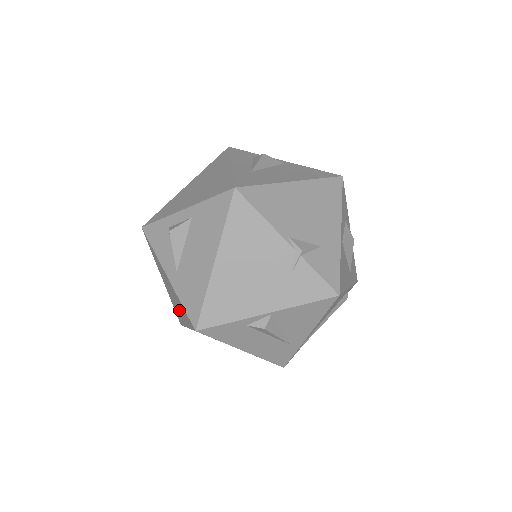
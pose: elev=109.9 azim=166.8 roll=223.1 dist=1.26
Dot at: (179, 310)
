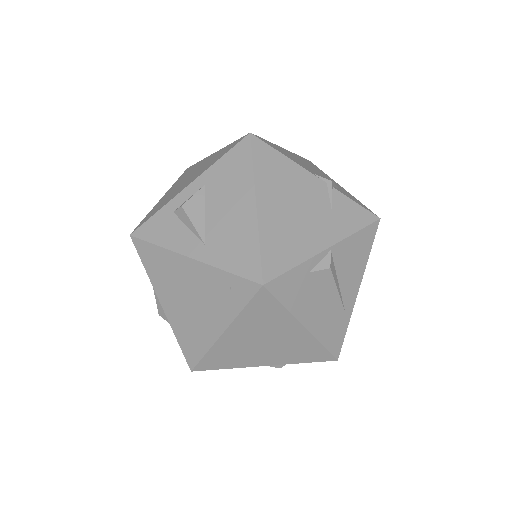
Dot at: (206, 314)
